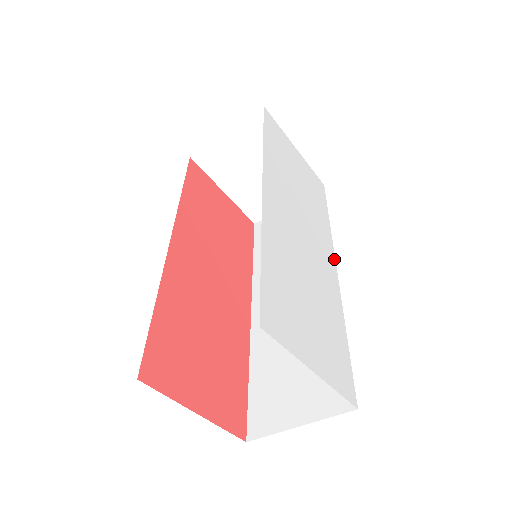
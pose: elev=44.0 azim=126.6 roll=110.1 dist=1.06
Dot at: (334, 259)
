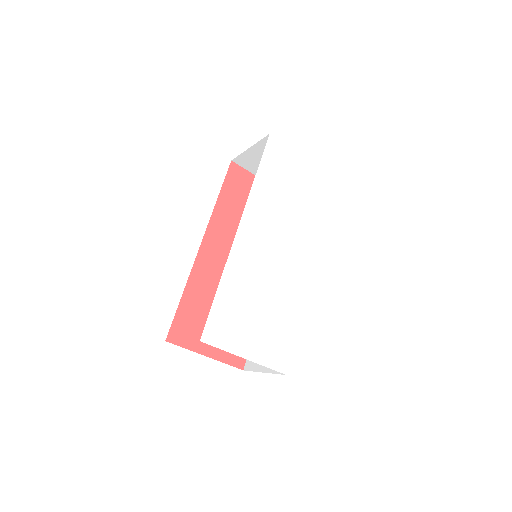
Dot at: (315, 259)
